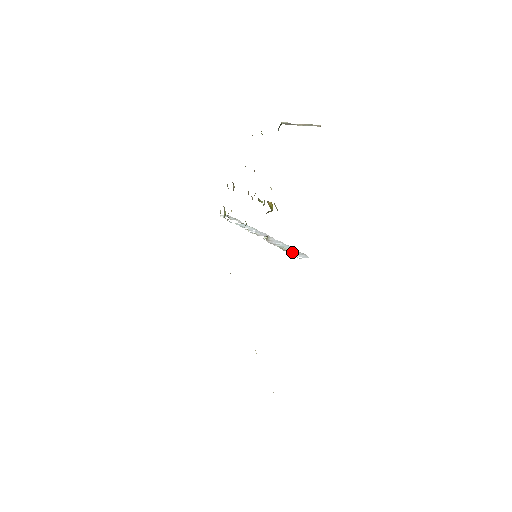
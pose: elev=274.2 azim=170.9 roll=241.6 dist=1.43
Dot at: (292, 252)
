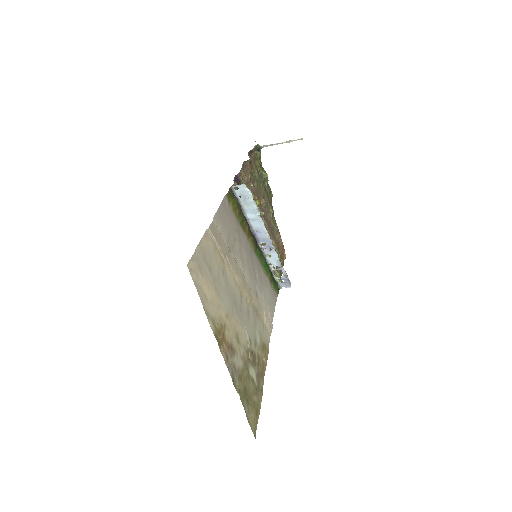
Dot at: (238, 195)
